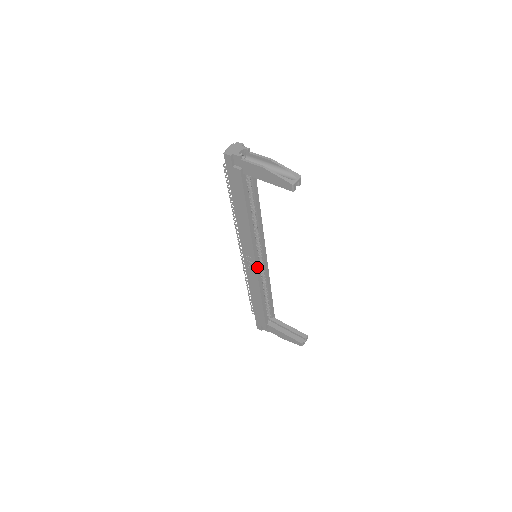
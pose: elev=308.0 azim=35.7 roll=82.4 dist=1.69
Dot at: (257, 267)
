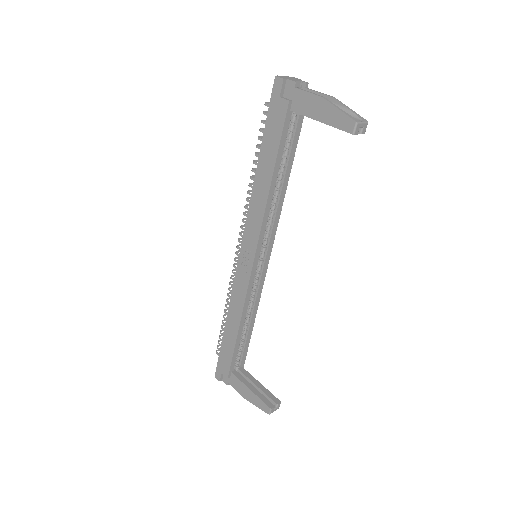
Dot at: (253, 269)
